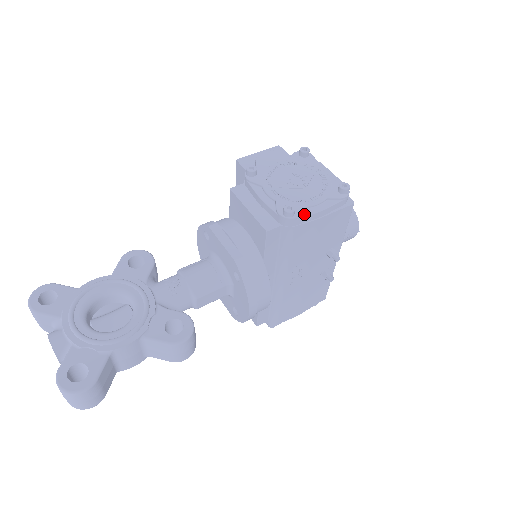
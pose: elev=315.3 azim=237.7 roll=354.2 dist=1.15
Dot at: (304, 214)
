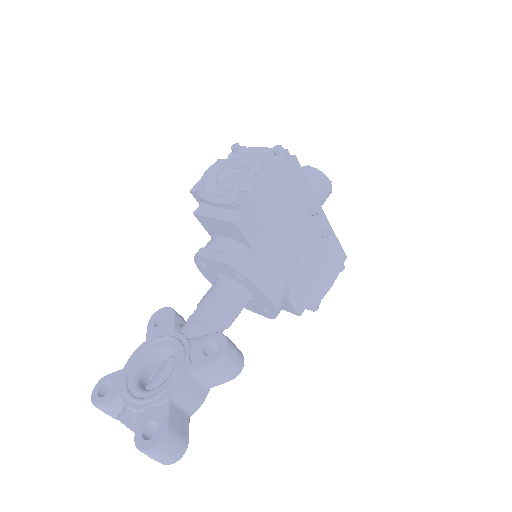
Dot at: (256, 190)
